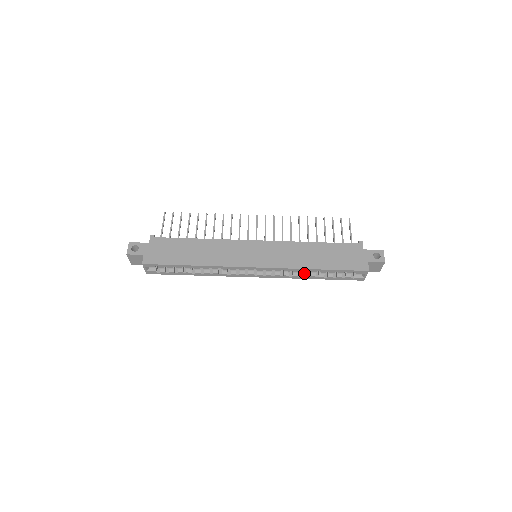
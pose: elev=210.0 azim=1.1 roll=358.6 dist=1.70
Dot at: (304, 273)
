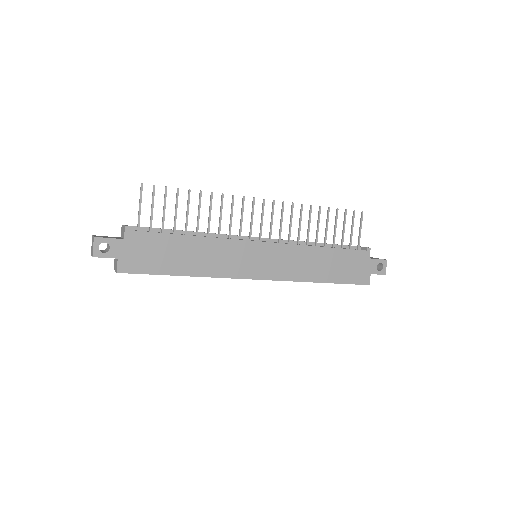
Dot at: occluded
